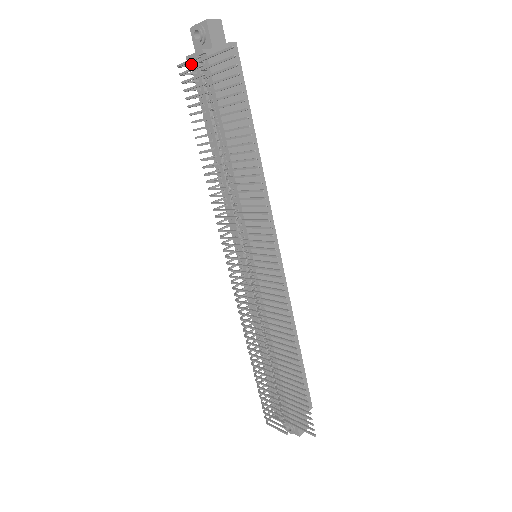
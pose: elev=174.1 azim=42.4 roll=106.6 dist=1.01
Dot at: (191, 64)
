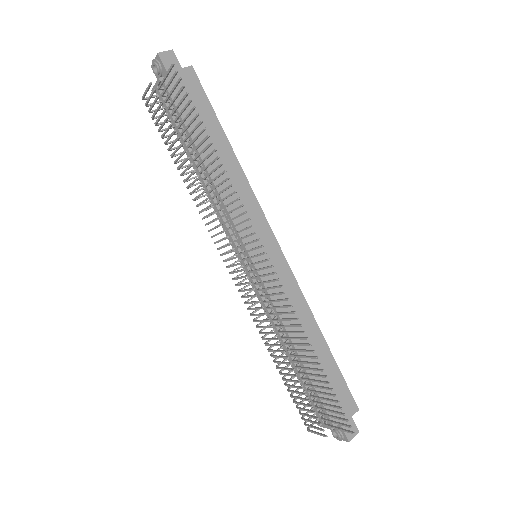
Dot at: (155, 95)
